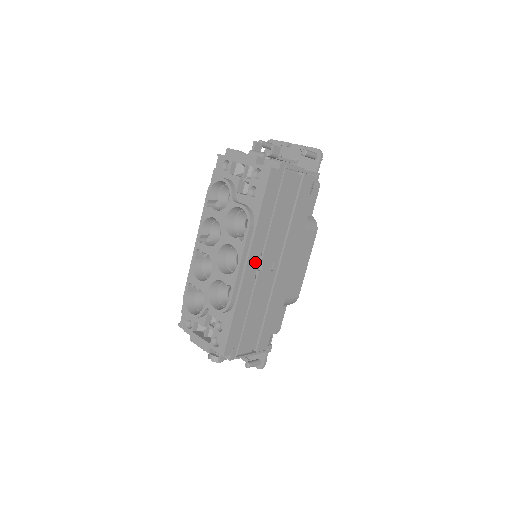
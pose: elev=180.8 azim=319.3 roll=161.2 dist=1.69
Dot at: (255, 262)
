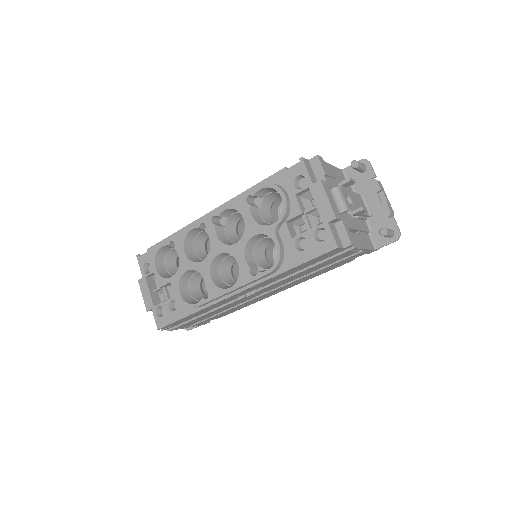
Dot at: (248, 291)
